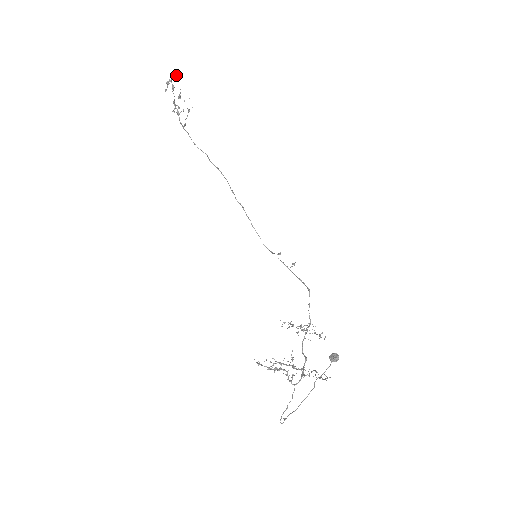
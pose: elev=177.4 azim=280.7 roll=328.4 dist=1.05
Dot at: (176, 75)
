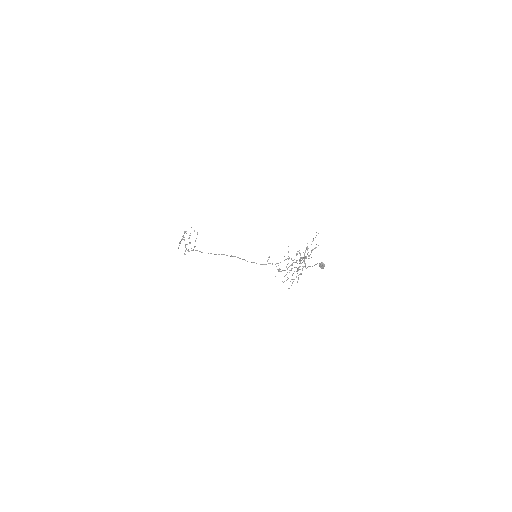
Dot at: (186, 231)
